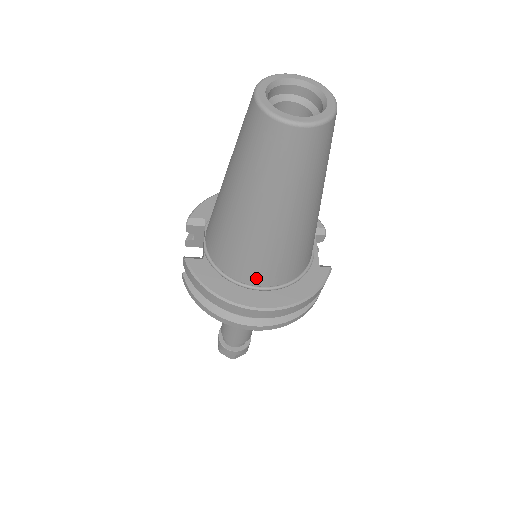
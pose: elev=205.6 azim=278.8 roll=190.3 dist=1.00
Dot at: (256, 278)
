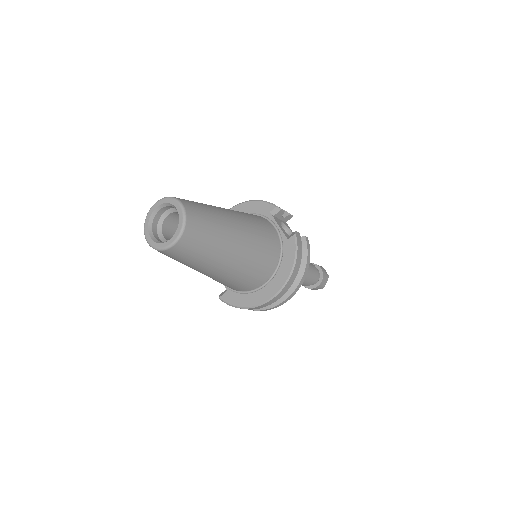
Dot at: (256, 284)
